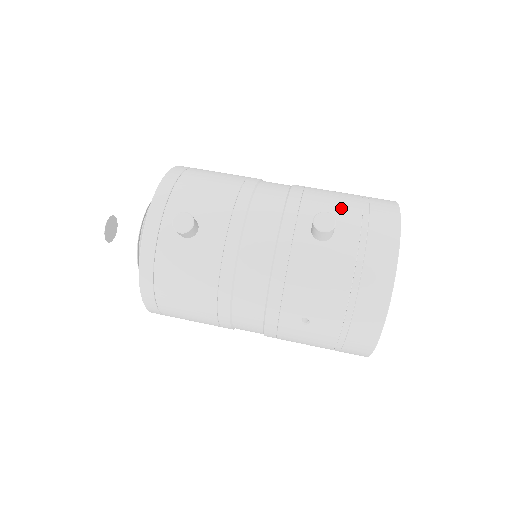
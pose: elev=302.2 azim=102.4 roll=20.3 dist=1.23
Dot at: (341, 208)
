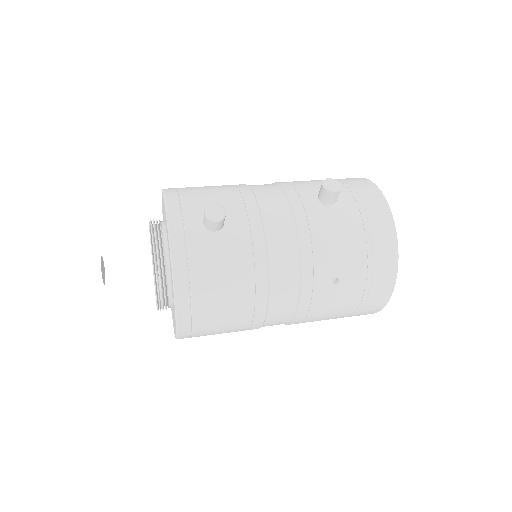
Dot at: occluded
